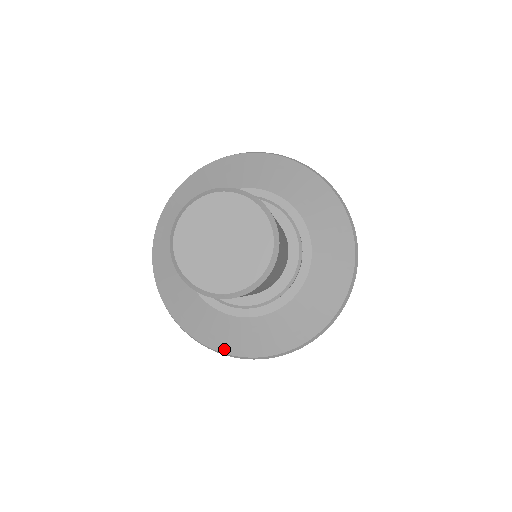
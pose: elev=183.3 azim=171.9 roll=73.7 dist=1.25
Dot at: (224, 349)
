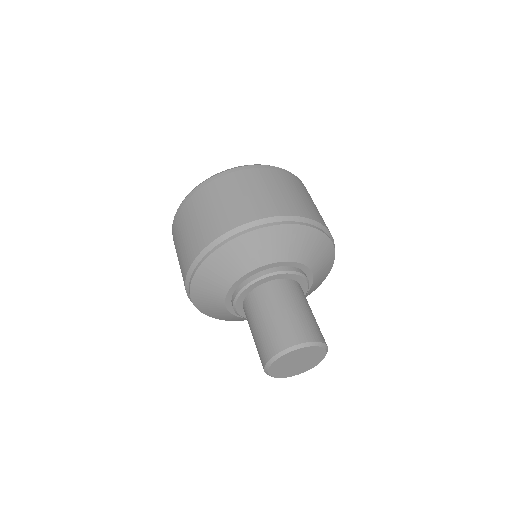
Dot at: occluded
